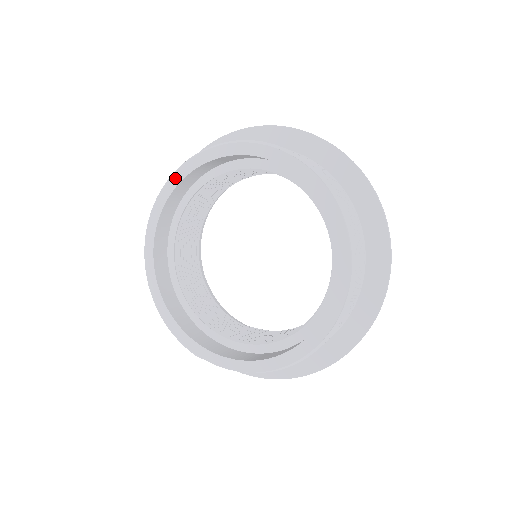
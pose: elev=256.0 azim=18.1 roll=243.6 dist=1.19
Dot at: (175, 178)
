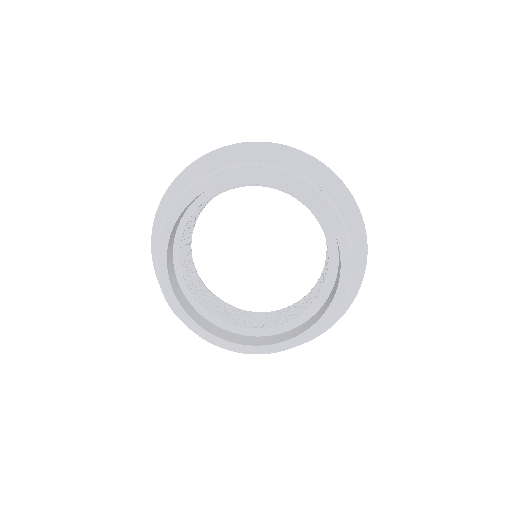
Dot at: (234, 173)
